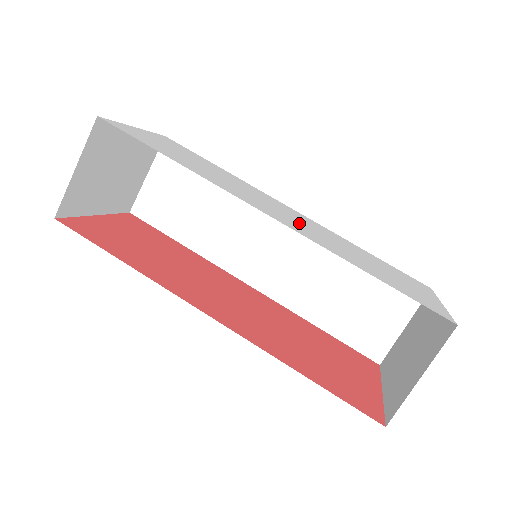
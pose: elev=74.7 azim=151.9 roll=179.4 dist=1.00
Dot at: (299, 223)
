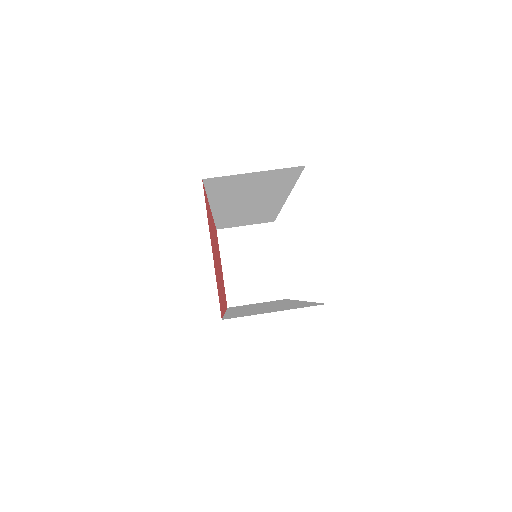
Dot at: occluded
